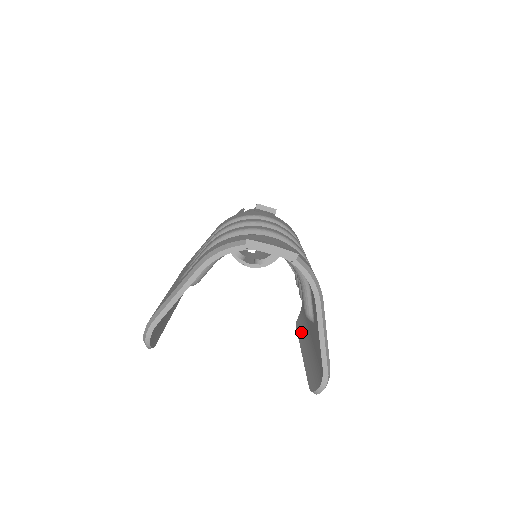
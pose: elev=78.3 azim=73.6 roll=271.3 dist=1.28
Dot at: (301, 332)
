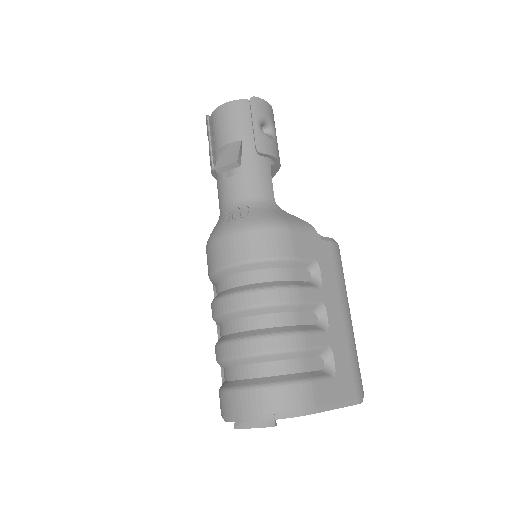
Dot at: occluded
